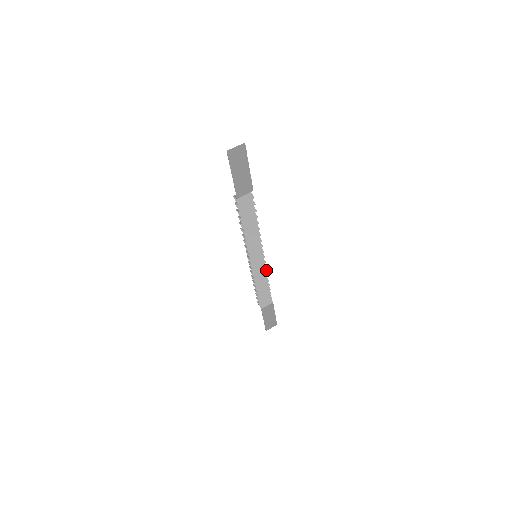
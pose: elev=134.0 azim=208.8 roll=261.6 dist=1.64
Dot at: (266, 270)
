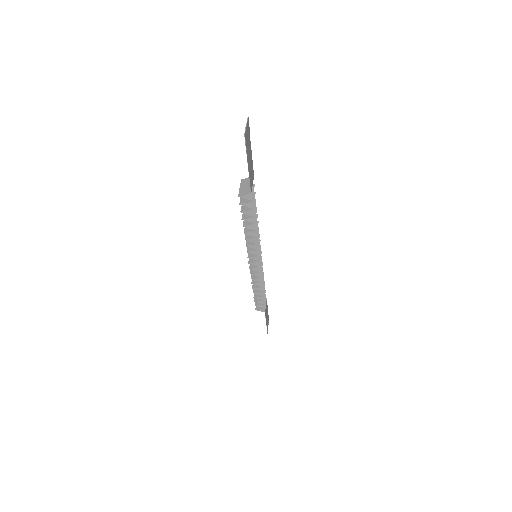
Dot at: occluded
